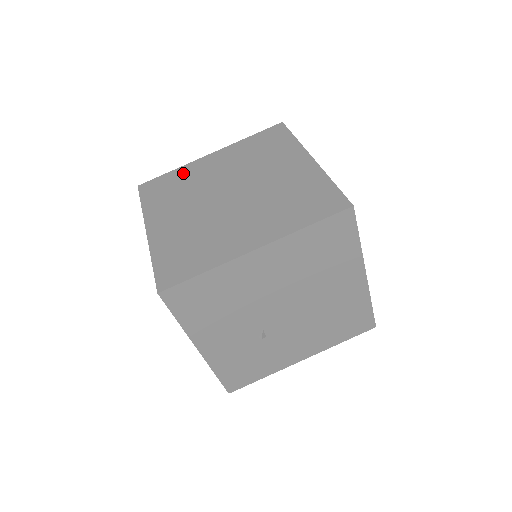
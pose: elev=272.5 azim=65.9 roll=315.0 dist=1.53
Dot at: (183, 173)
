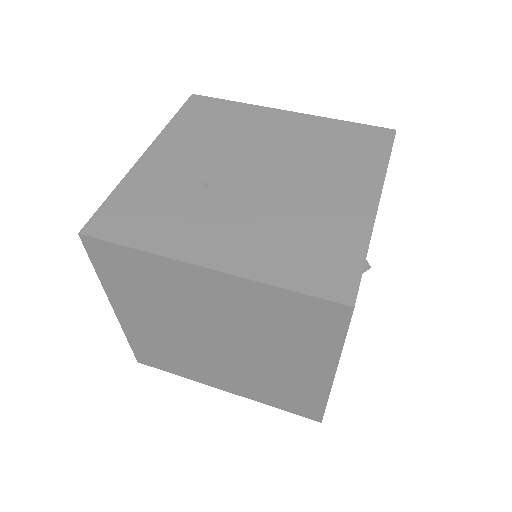
Dot at: occluded
